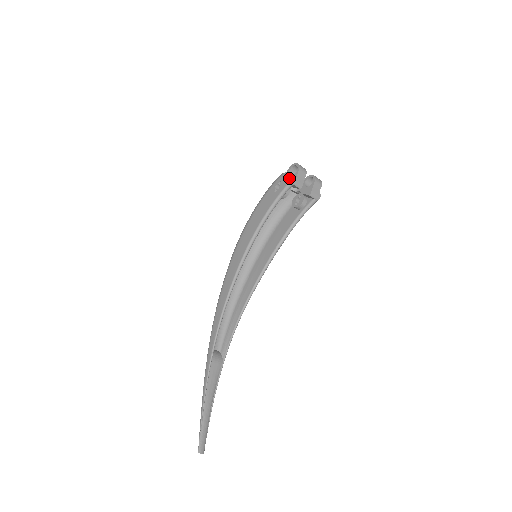
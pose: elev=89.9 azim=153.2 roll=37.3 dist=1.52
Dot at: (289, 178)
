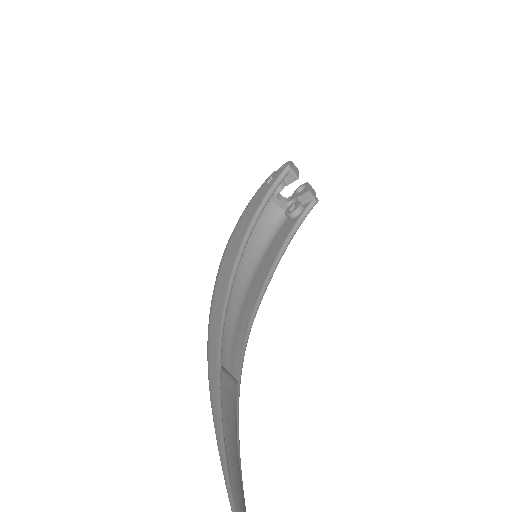
Dot at: (283, 166)
